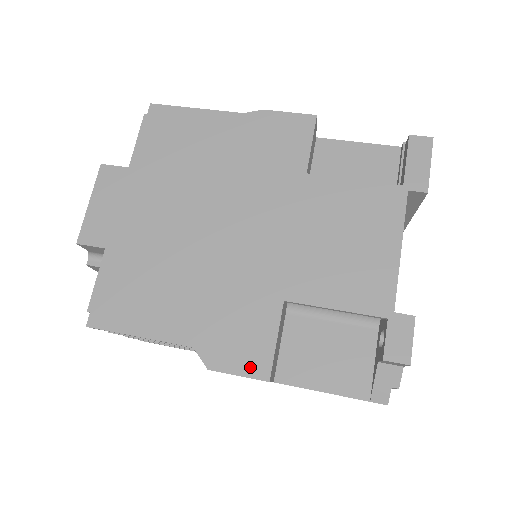
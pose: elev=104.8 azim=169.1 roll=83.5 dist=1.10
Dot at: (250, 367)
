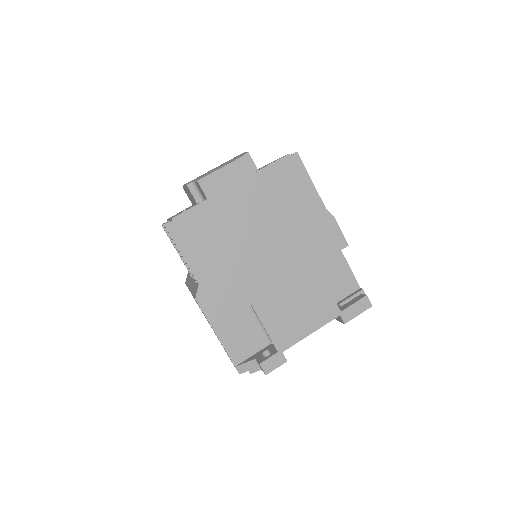
Dot at: (212, 316)
